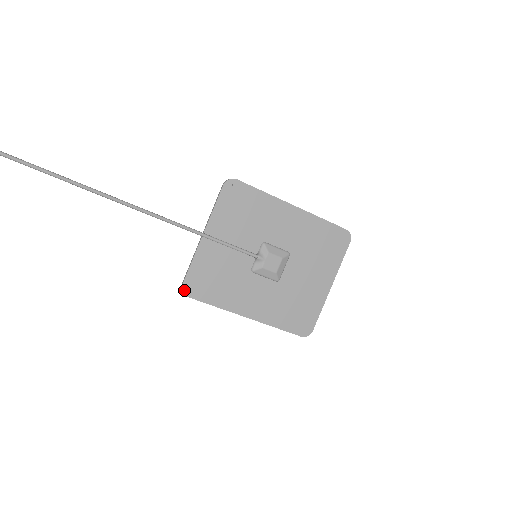
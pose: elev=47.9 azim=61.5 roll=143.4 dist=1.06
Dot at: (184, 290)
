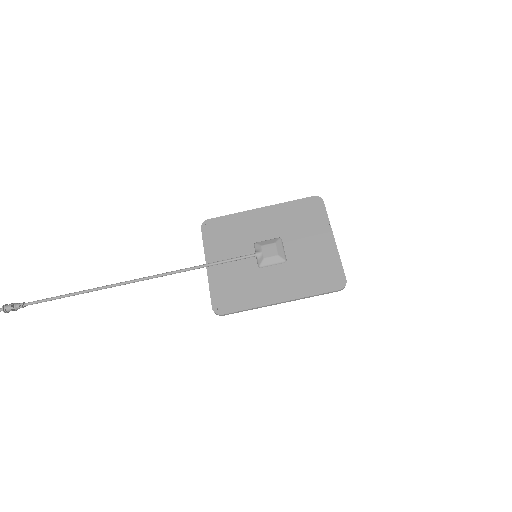
Dot at: (216, 312)
